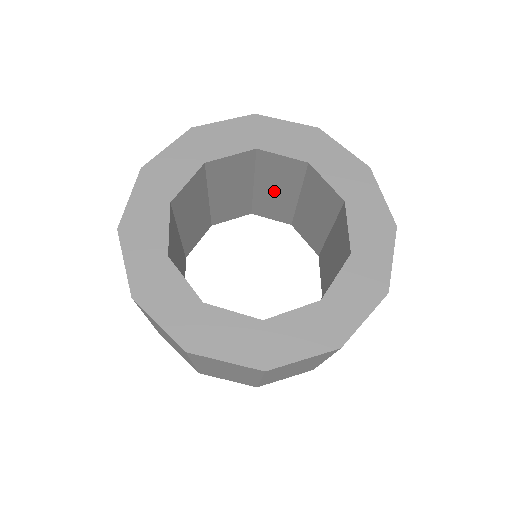
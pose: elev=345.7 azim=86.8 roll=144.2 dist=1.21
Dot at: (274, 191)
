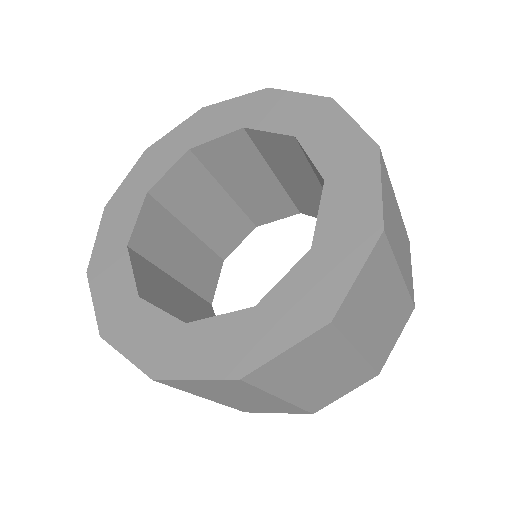
Dot at: occluded
